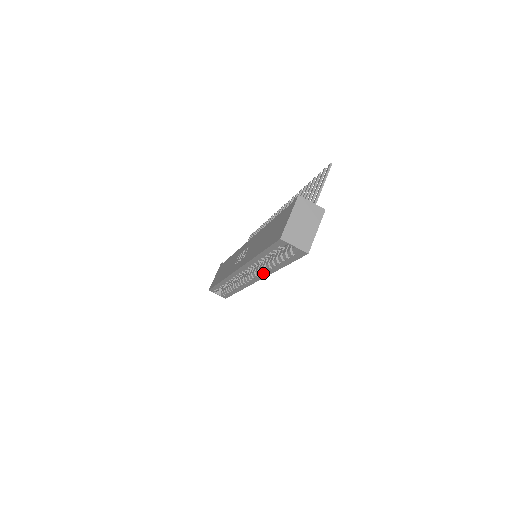
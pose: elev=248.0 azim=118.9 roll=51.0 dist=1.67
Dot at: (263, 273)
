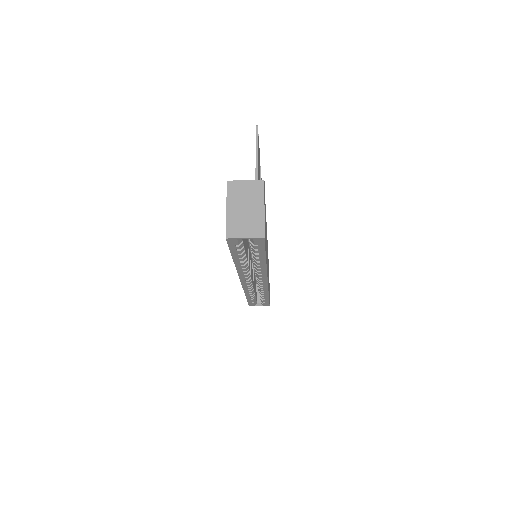
Dot at: (261, 273)
